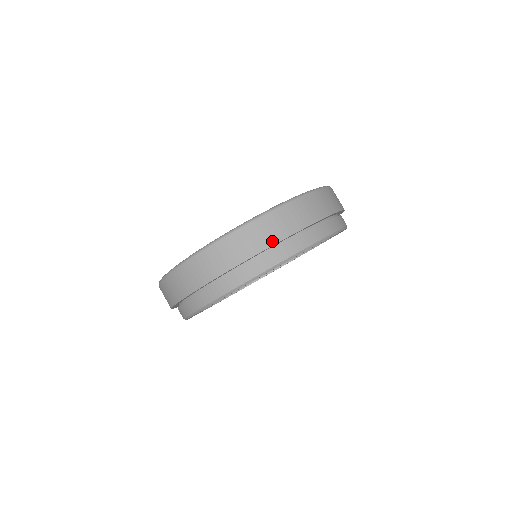
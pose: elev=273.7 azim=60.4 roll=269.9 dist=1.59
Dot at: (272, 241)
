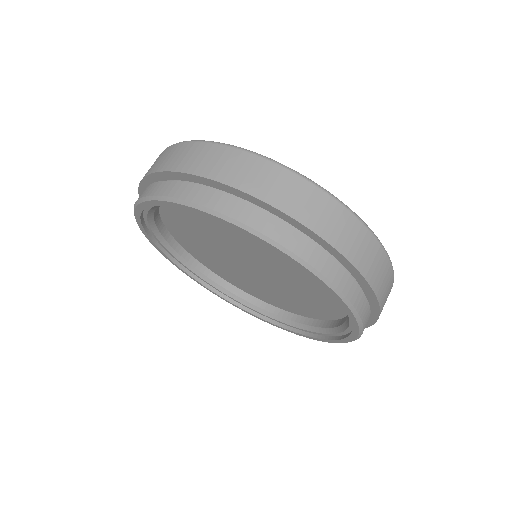
Dot at: (248, 188)
